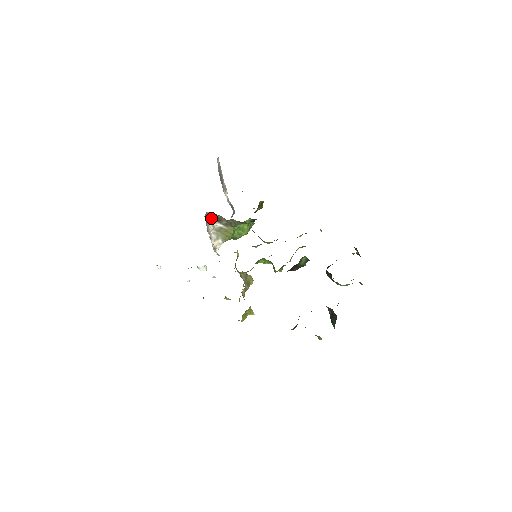
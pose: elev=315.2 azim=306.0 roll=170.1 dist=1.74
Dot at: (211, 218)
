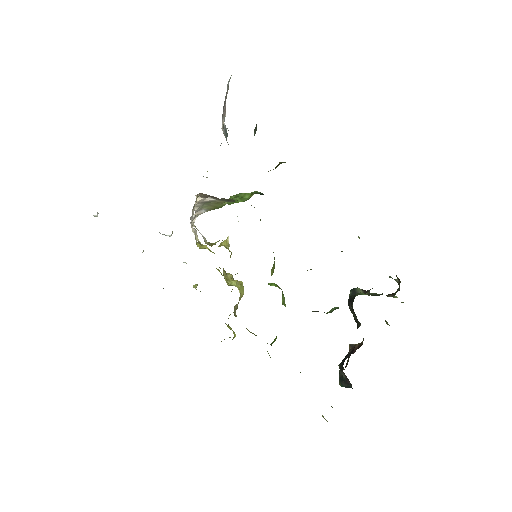
Dot at: (200, 194)
